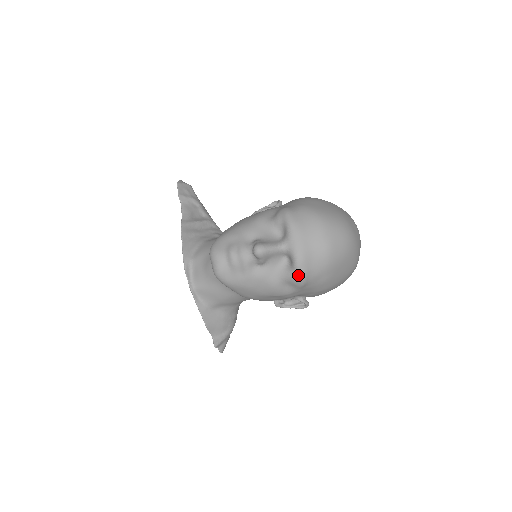
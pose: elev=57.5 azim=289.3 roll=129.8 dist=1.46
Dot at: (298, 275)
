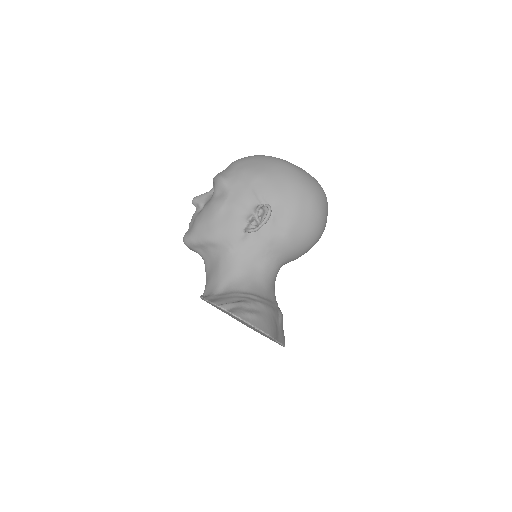
Dot at: (216, 180)
